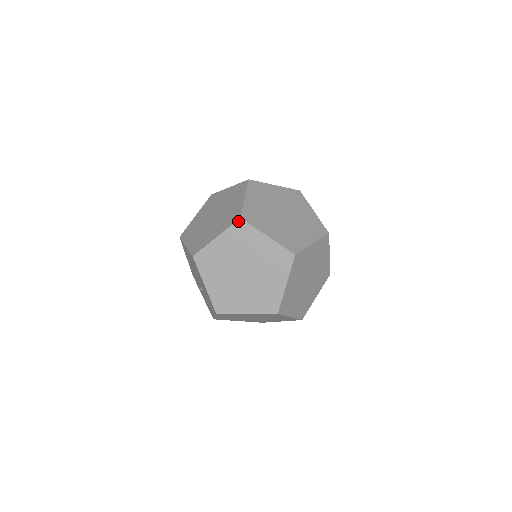
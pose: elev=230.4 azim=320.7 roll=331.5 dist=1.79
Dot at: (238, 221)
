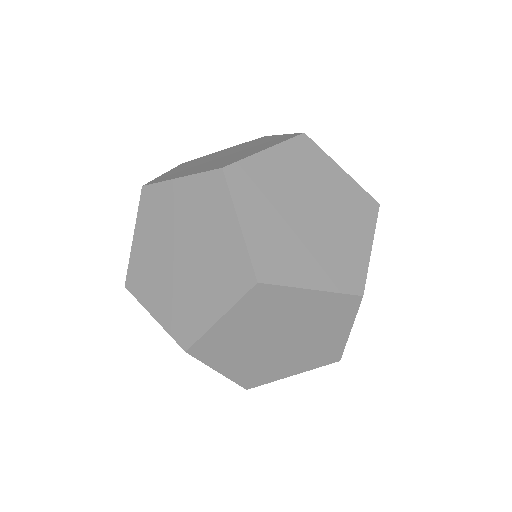
Dot at: (182, 348)
